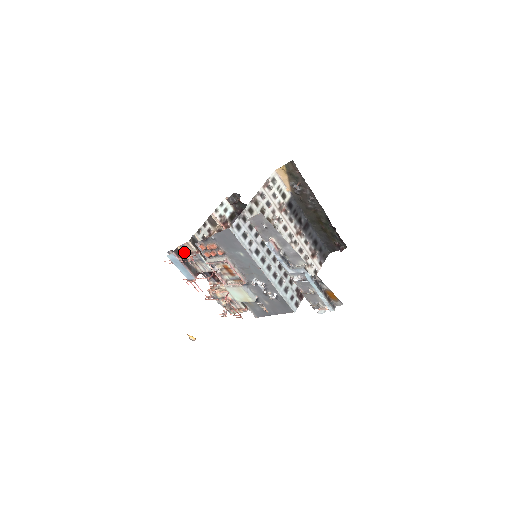
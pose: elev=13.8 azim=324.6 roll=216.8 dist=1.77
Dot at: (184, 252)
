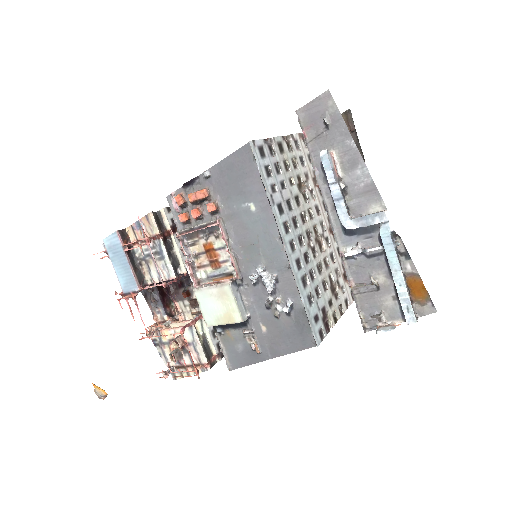
Dot at: (134, 240)
